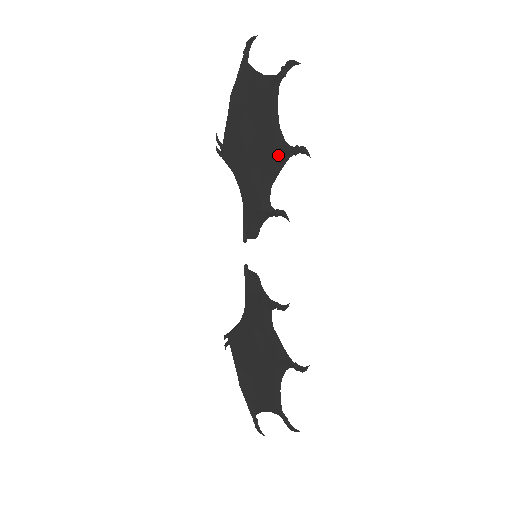
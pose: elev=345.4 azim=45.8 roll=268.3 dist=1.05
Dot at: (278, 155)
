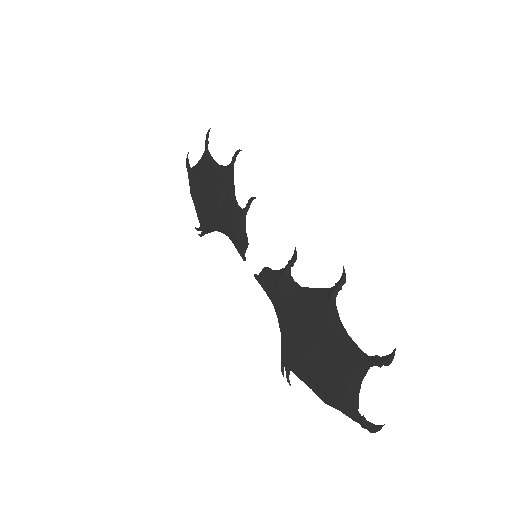
Dot at: (228, 178)
